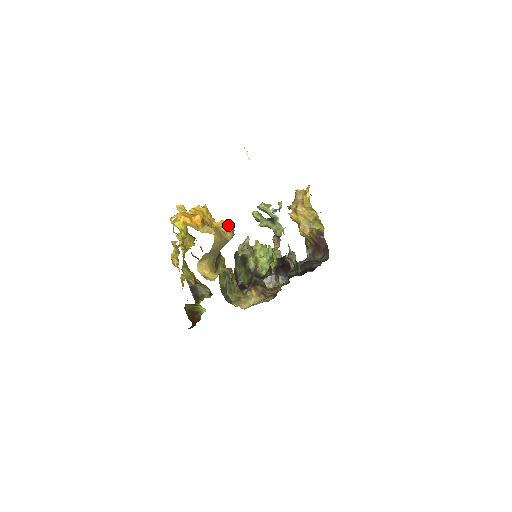
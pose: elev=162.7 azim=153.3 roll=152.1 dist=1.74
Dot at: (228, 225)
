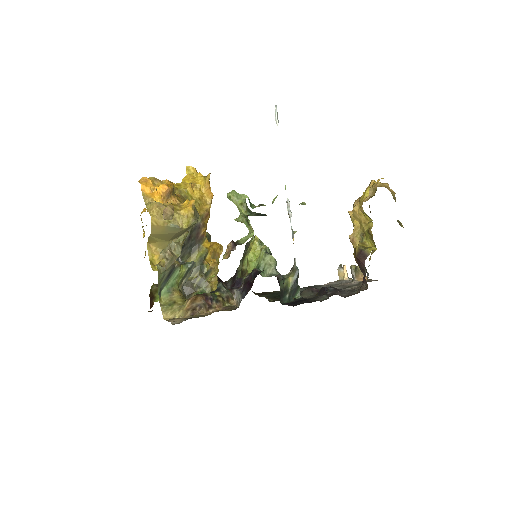
Dot at: (163, 210)
